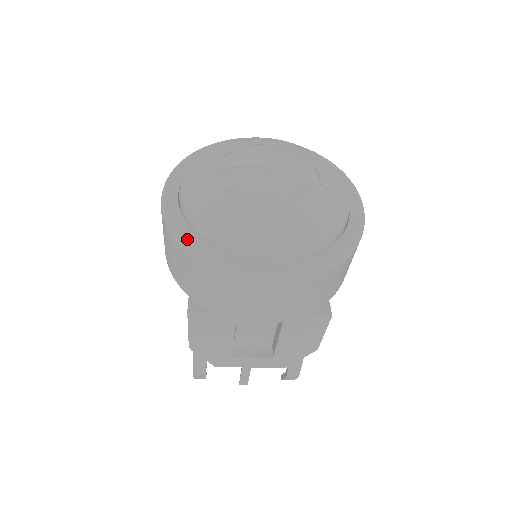
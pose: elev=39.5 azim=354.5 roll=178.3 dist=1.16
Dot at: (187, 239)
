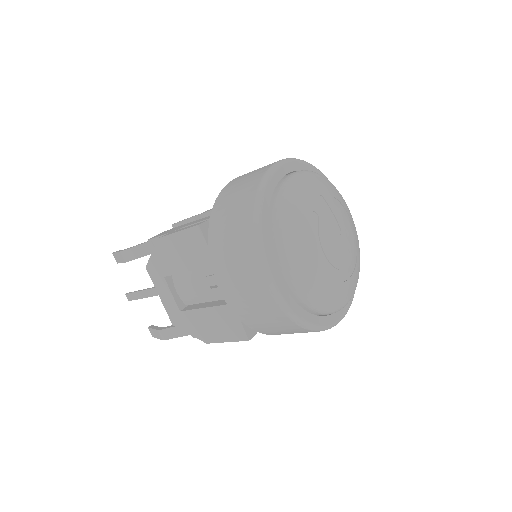
Dot at: (265, 199)
